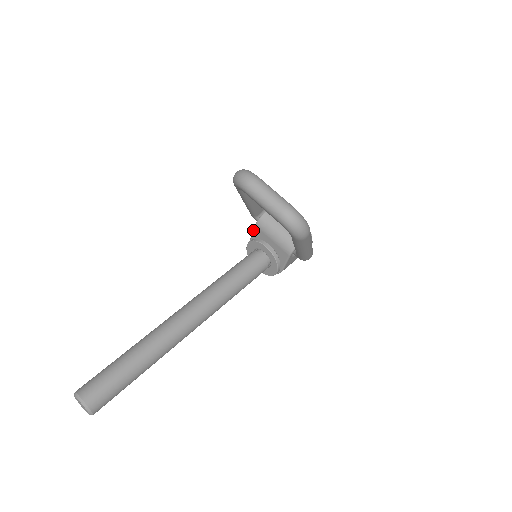
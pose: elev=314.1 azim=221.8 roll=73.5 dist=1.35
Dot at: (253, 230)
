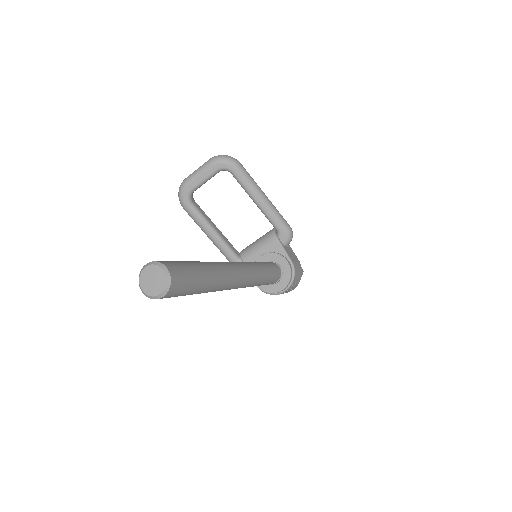
Dot at: occluded
